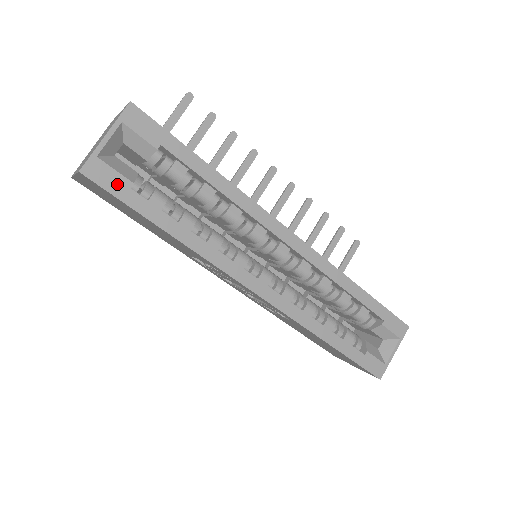
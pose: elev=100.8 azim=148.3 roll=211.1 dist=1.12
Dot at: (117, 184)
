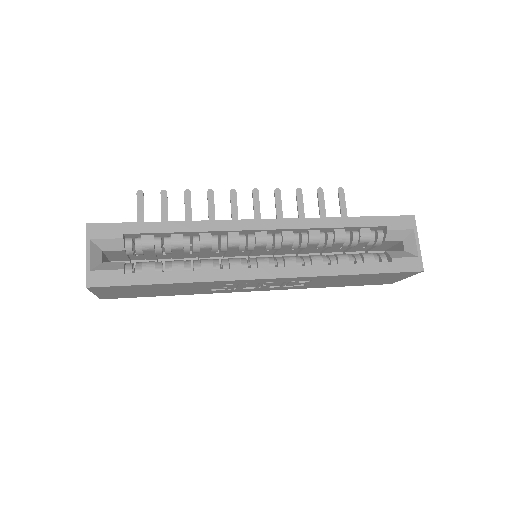
Dot at: (114, 278)
